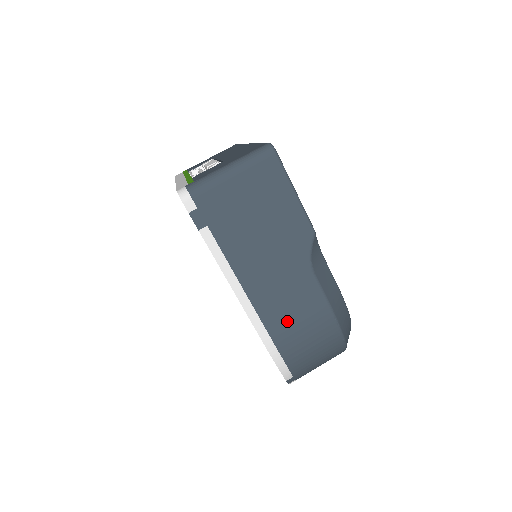
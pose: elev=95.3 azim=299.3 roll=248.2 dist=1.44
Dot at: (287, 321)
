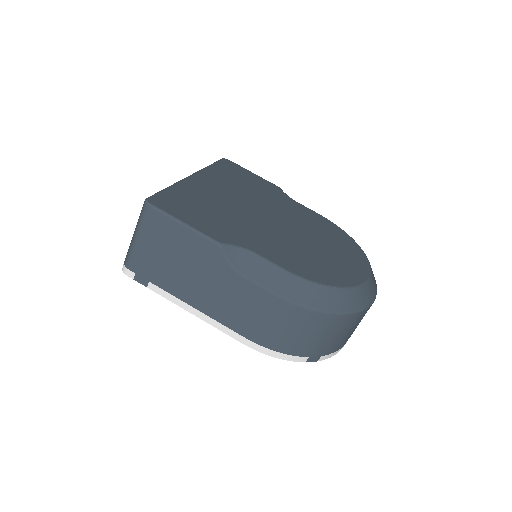
Dot at: (251, 322)
